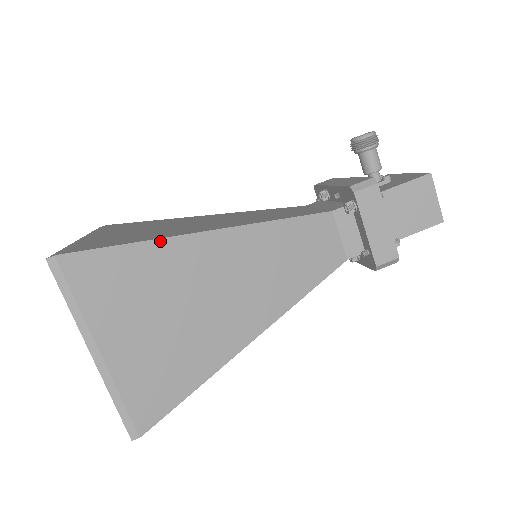
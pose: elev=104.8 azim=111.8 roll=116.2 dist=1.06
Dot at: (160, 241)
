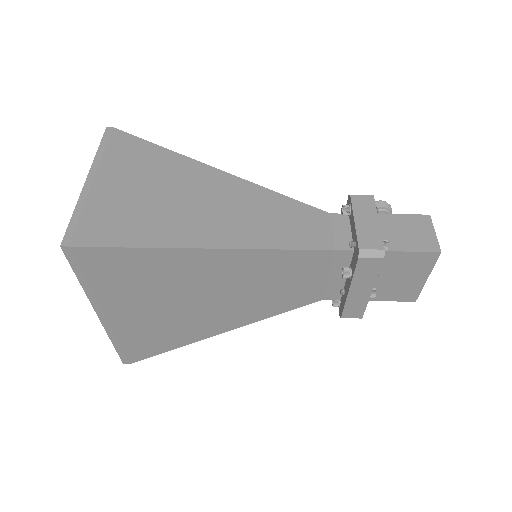
Dot at: (183, 157)
